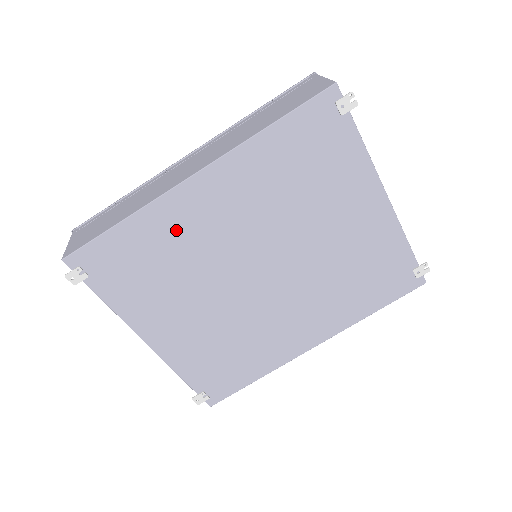
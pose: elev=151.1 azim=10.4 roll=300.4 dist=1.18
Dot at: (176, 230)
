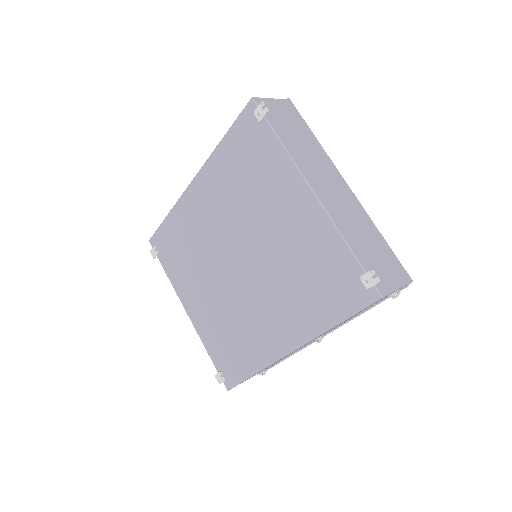
Dot at: (189, 222)
